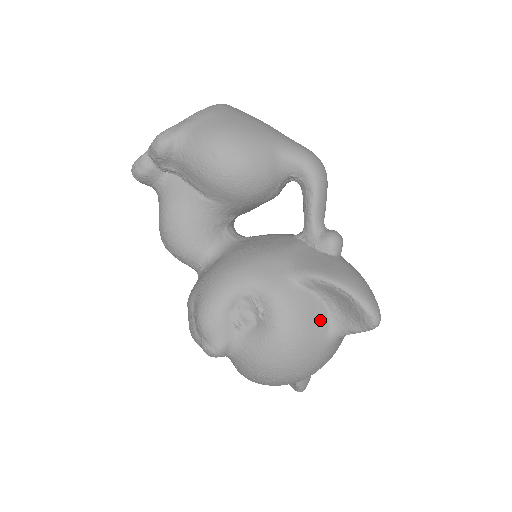
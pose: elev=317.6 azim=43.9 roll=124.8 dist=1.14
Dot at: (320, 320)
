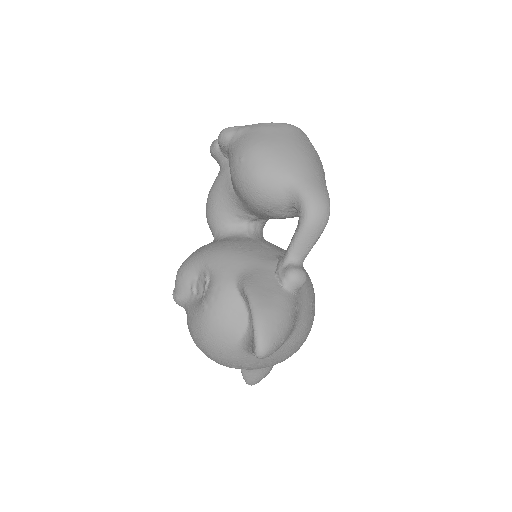
Dot at: (237, 325)
